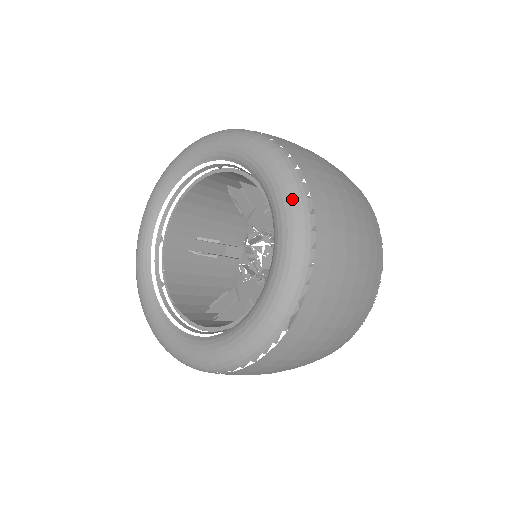
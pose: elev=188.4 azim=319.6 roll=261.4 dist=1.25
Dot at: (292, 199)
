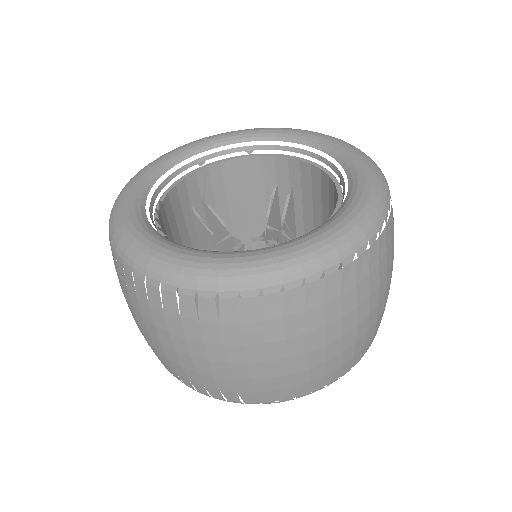
Dot at: (306, 130)
